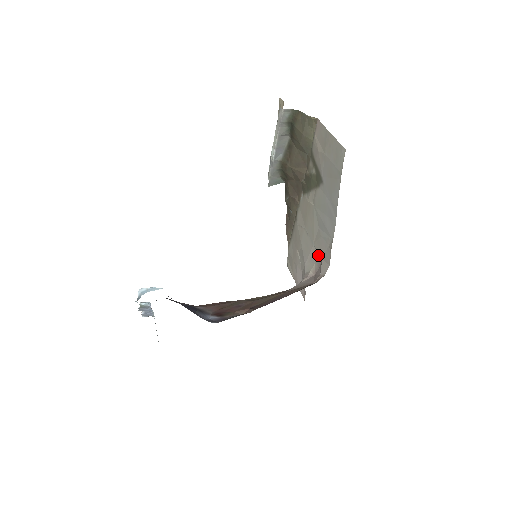
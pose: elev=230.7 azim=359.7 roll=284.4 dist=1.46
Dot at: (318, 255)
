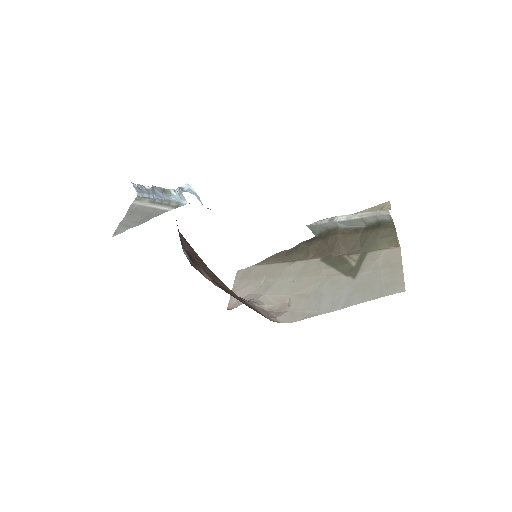
Dot at: (287, 305)
